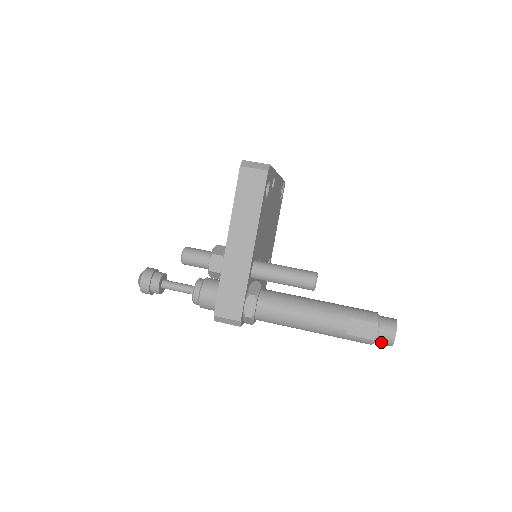
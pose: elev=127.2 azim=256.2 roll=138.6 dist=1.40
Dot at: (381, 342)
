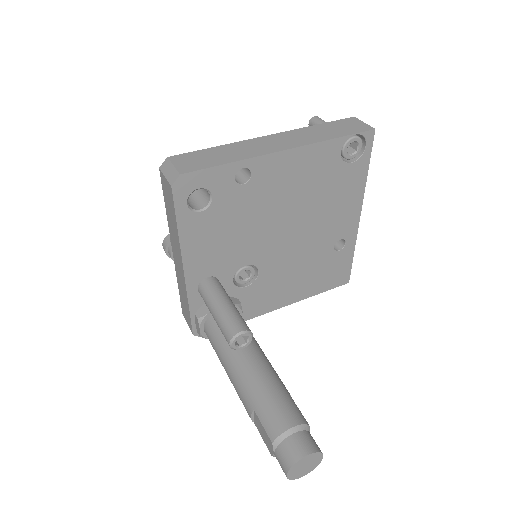
Dot at: occluded
